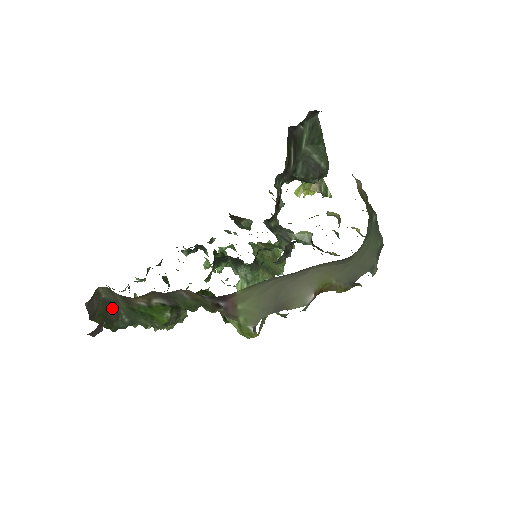
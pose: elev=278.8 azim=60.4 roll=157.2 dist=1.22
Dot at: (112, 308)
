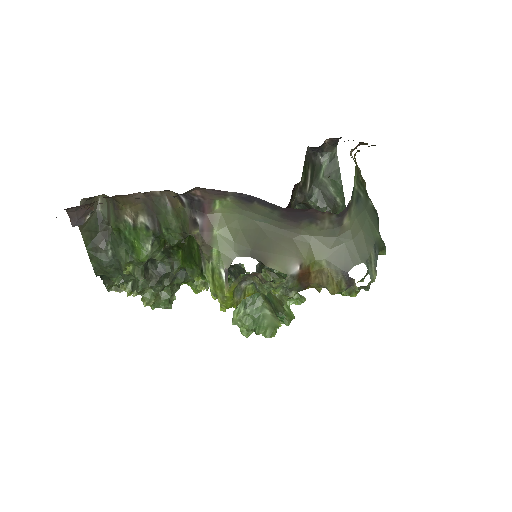
Dot at: (102, 232)
